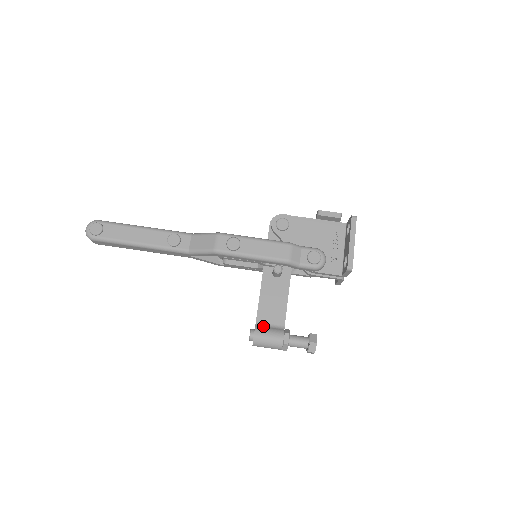
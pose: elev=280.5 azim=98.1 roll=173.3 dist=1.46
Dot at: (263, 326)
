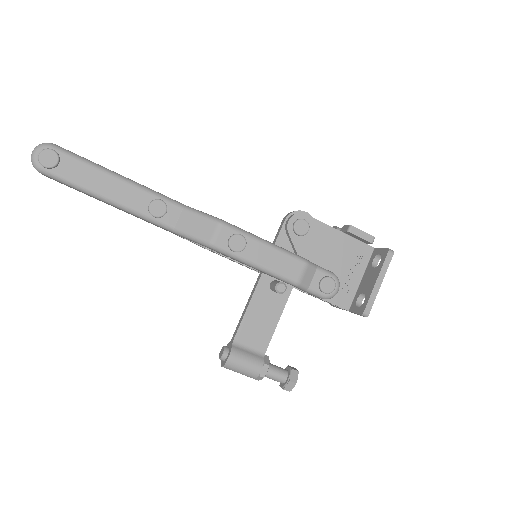
Dot at: (241, 348)
